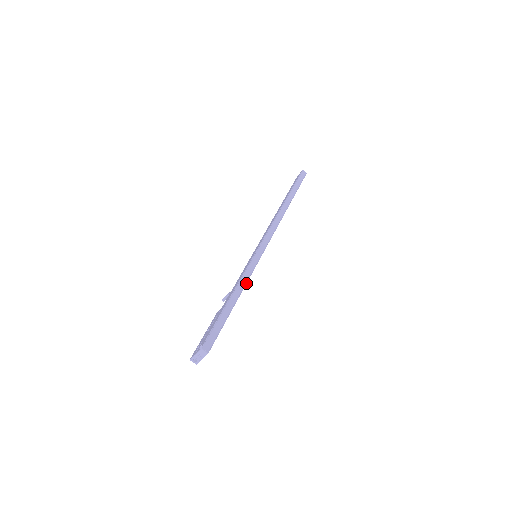
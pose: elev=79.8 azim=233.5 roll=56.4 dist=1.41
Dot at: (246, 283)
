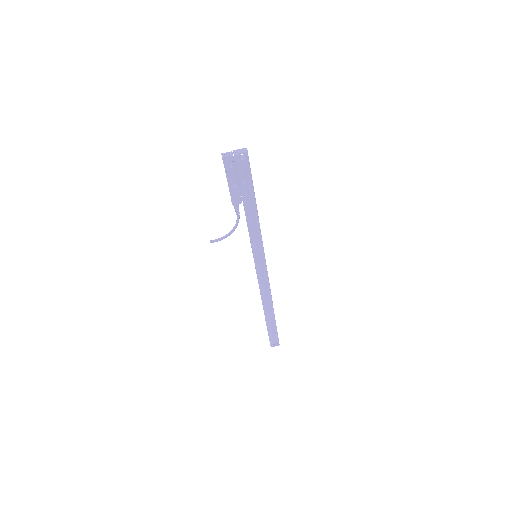
Dot at: (259, 224)
